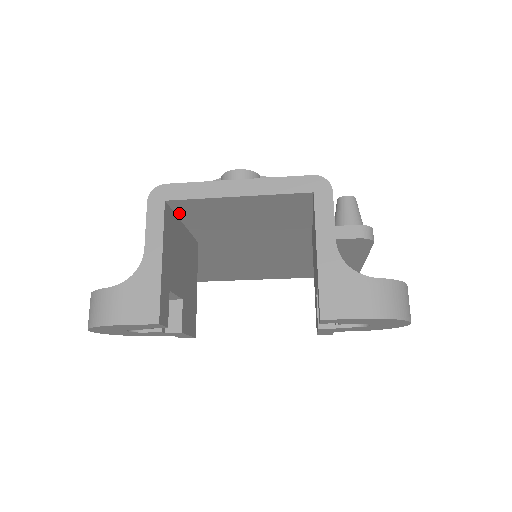
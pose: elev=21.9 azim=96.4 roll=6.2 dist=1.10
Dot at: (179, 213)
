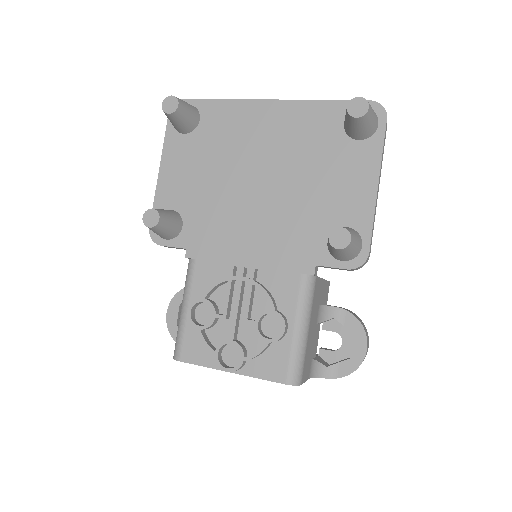
Dot at: occluded
